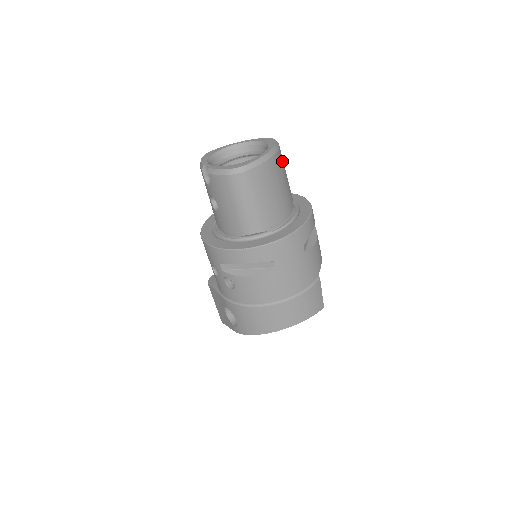
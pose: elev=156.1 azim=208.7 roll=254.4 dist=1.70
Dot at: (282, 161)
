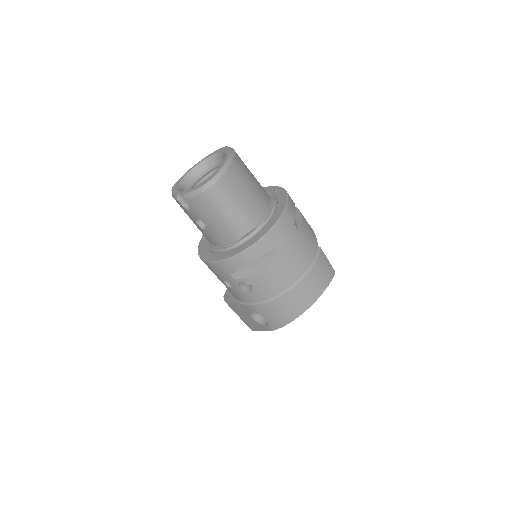
Dot at: (242, 161)
